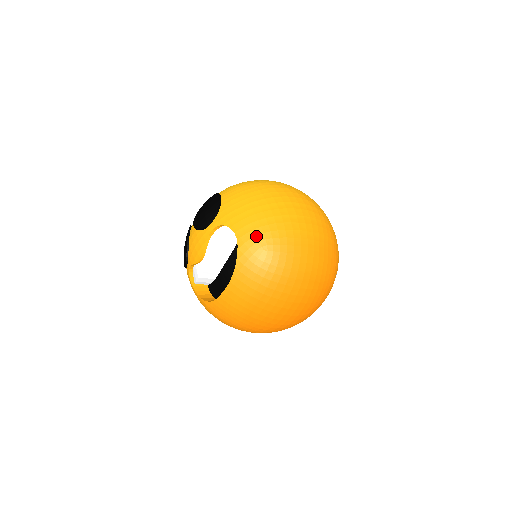
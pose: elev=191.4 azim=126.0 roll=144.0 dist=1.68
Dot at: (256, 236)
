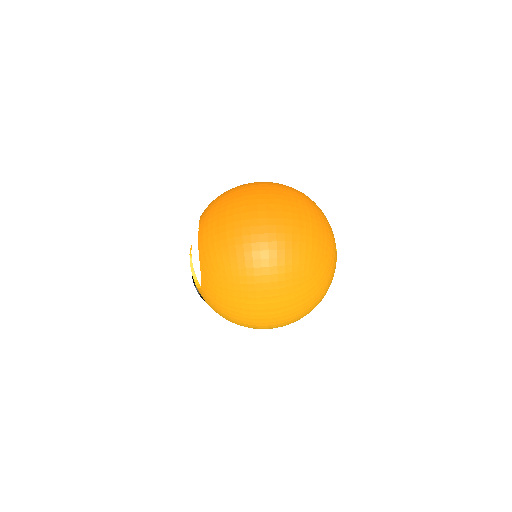
Dot at: occluded
